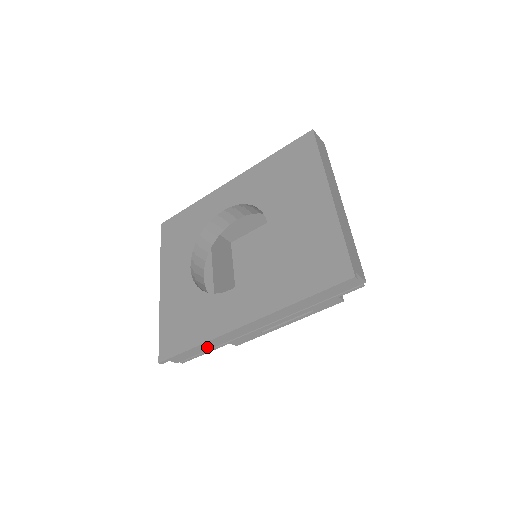
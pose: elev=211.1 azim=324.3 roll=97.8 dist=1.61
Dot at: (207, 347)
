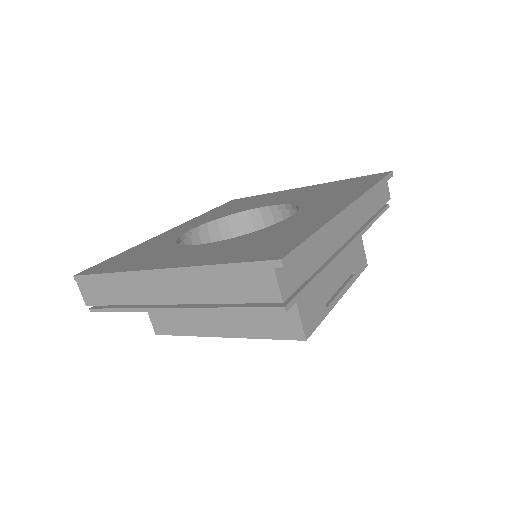
Dot at: (315, 262)
